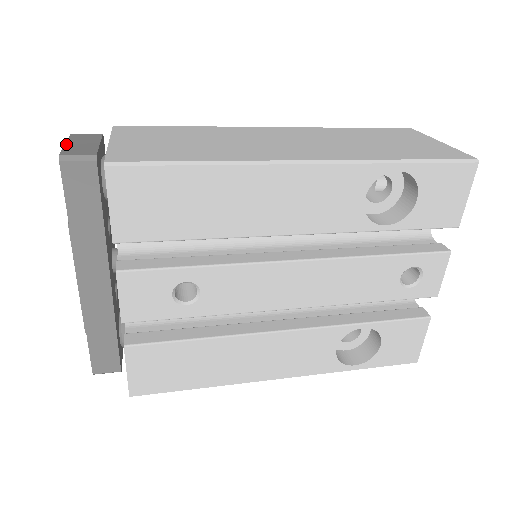
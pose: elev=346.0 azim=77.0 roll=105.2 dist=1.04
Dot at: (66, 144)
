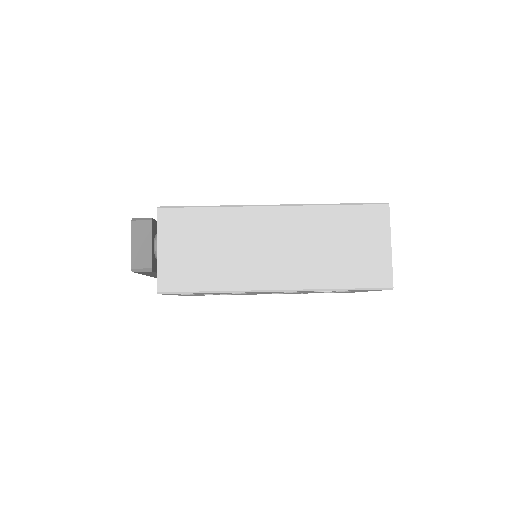
Dot at: (132, 247)
